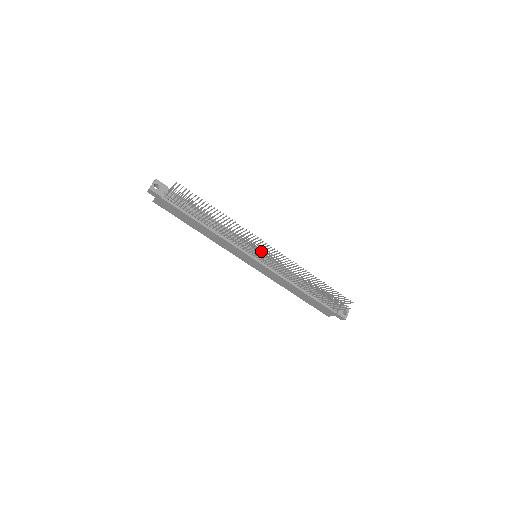
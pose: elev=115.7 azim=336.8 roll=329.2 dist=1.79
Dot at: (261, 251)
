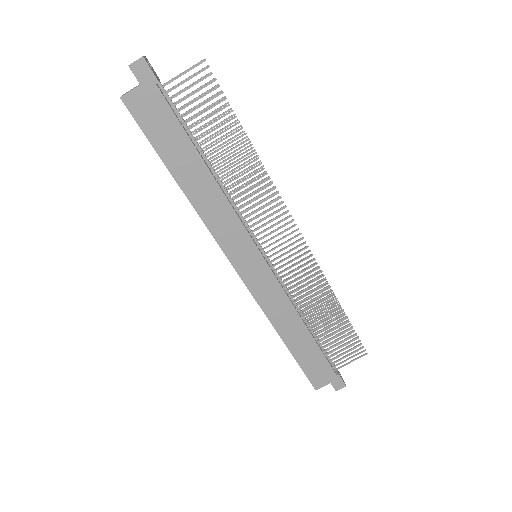
Dot at: occluded
